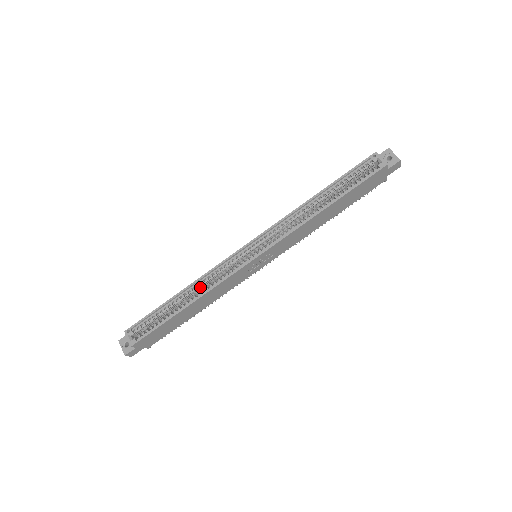
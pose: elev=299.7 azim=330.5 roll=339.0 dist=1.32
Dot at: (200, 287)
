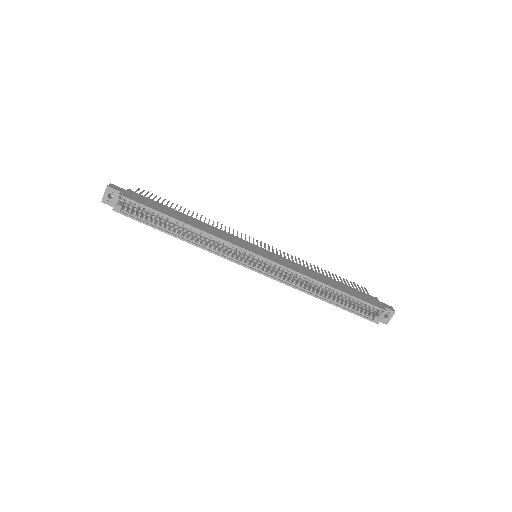
Dot at: (201, 235)
